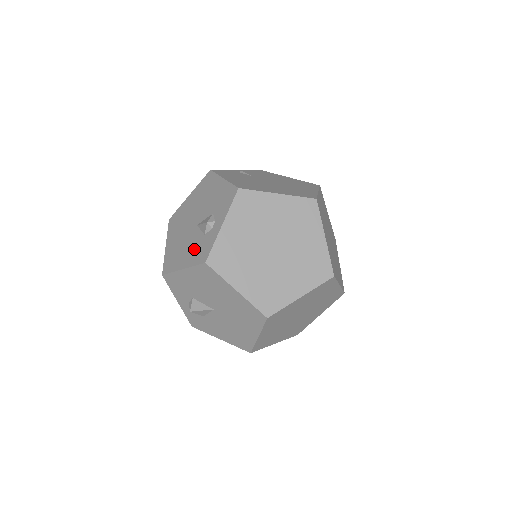
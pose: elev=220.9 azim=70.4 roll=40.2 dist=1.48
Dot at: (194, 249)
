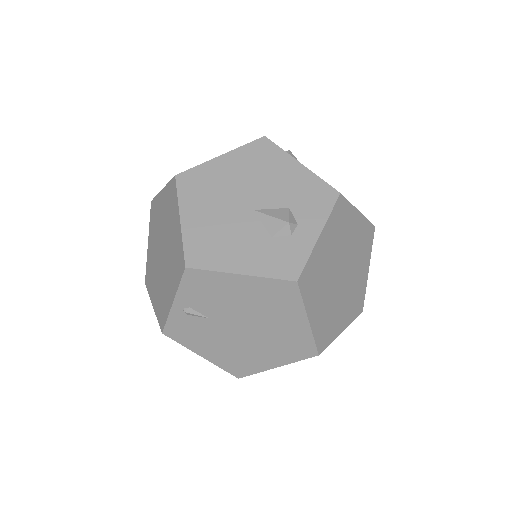
Dot at: occluded
